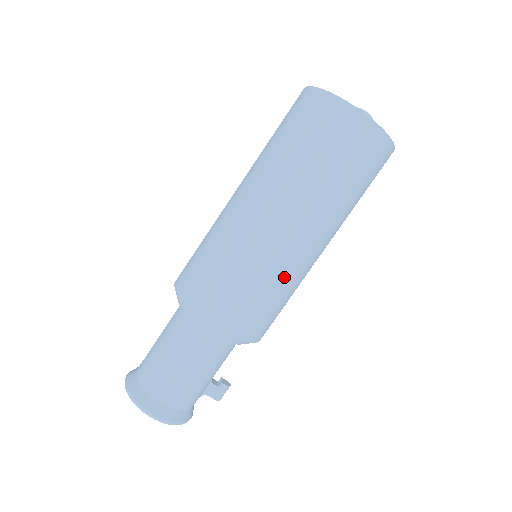
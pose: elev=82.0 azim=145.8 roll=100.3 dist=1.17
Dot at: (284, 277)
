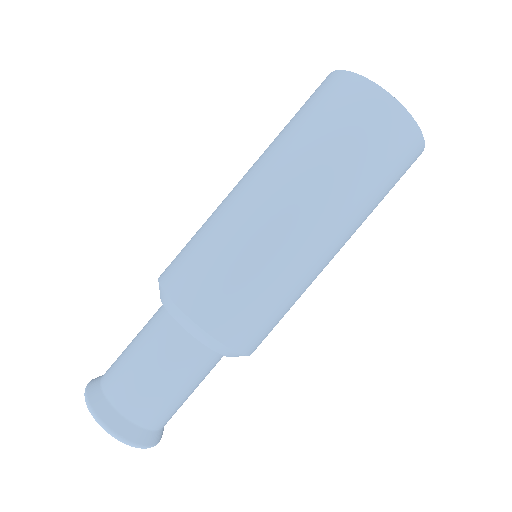
Dot at: occluded
